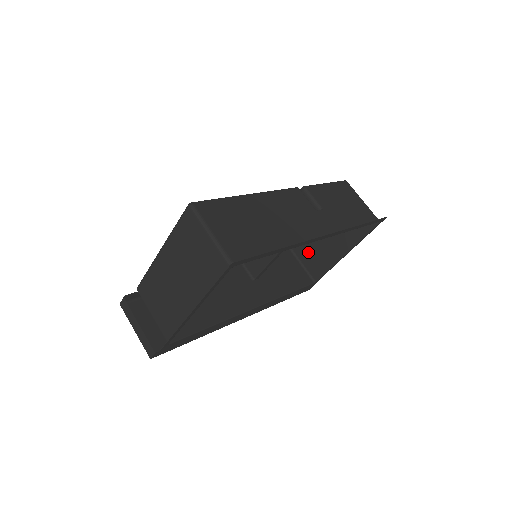
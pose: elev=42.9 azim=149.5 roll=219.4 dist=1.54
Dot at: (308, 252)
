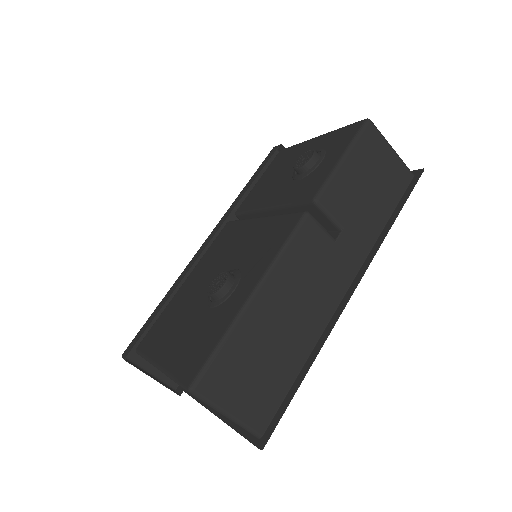
Dot at: occluded
